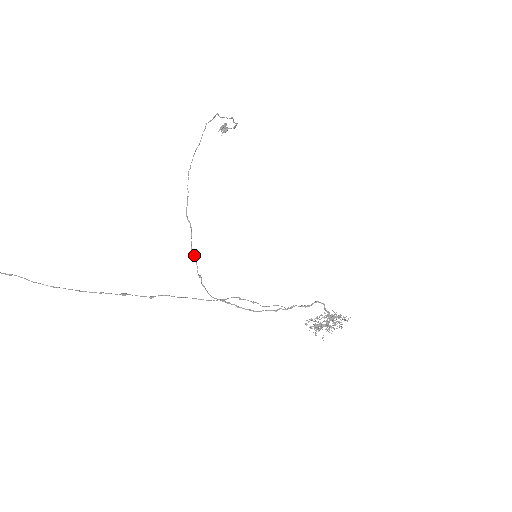
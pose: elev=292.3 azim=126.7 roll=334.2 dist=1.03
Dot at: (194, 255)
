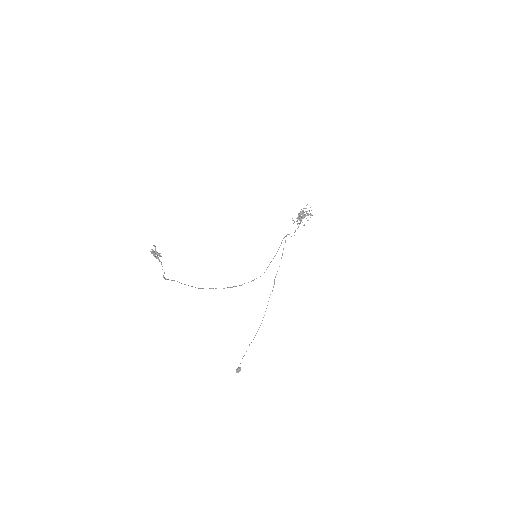
Dot at: occluded
